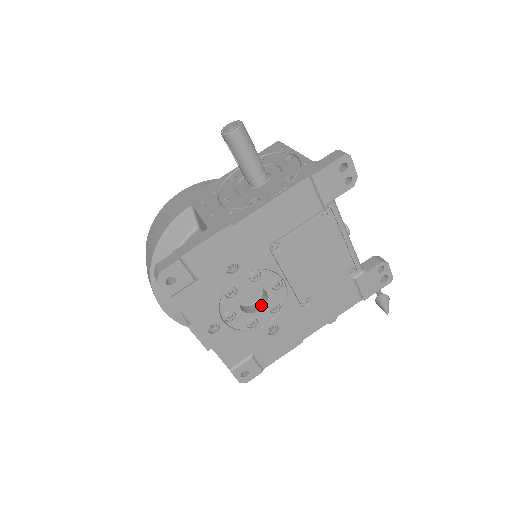
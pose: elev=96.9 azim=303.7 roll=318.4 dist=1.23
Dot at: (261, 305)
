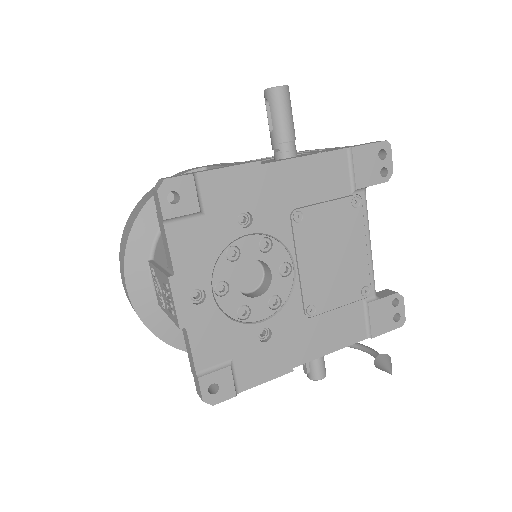
Dot at: (259, 293)
